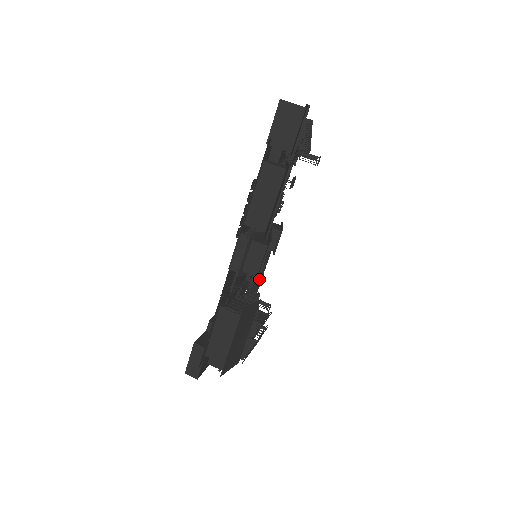
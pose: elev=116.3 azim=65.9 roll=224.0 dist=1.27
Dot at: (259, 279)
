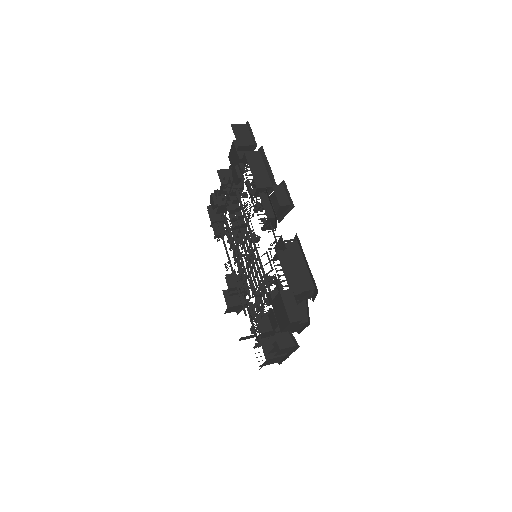
Dot at: occluded
